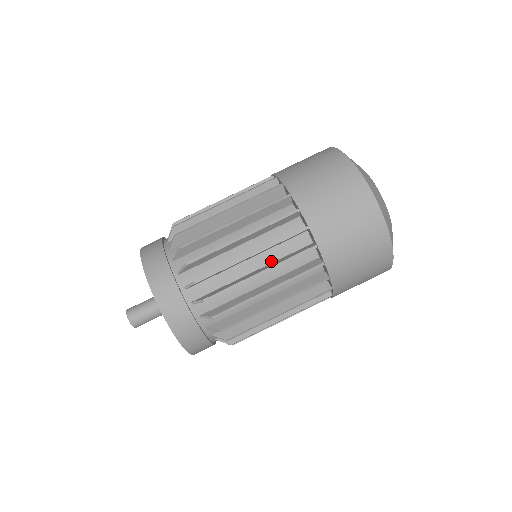
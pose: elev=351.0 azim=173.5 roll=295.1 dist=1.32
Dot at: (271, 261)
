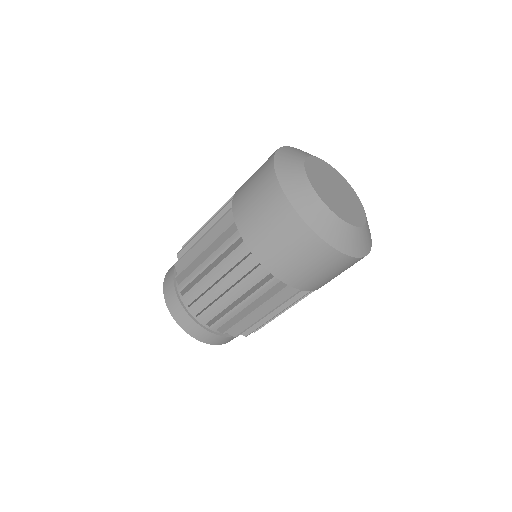
Dot at: (238, 278)
